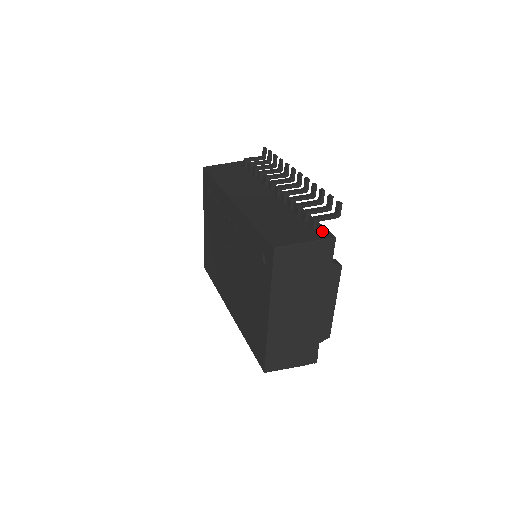
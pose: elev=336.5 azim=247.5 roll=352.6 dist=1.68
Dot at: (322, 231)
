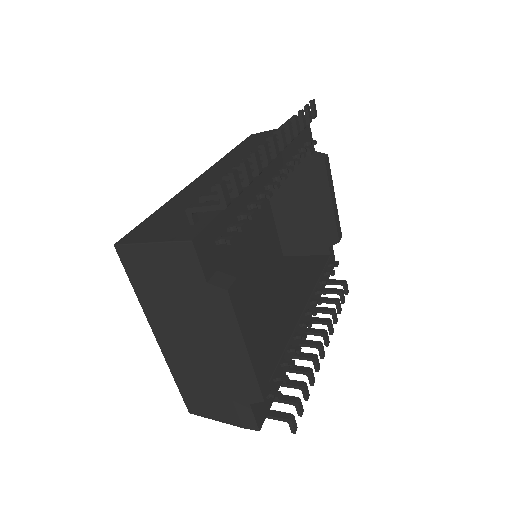
Dot at: (194, 228)
